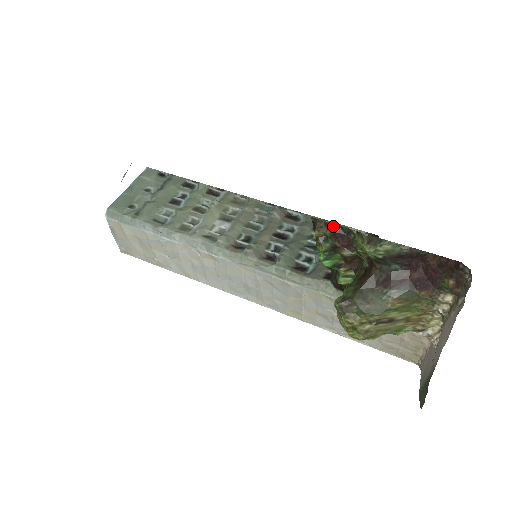
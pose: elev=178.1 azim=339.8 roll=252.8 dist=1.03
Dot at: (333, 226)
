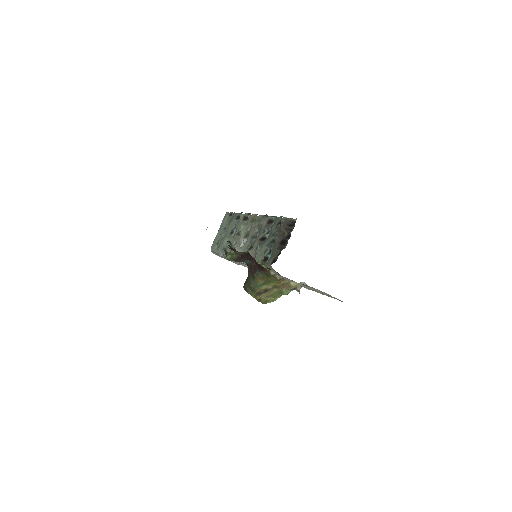
Dot at: (228, 245)
